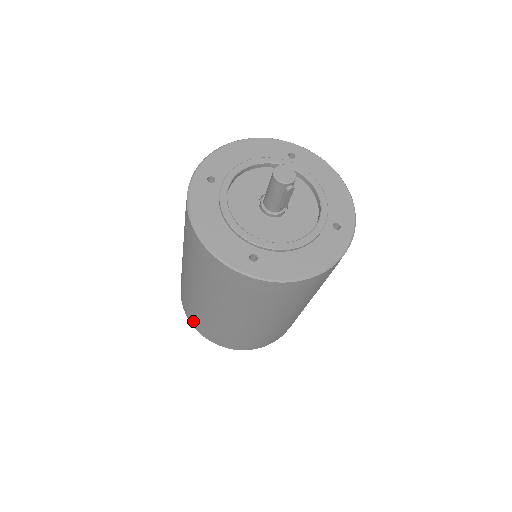
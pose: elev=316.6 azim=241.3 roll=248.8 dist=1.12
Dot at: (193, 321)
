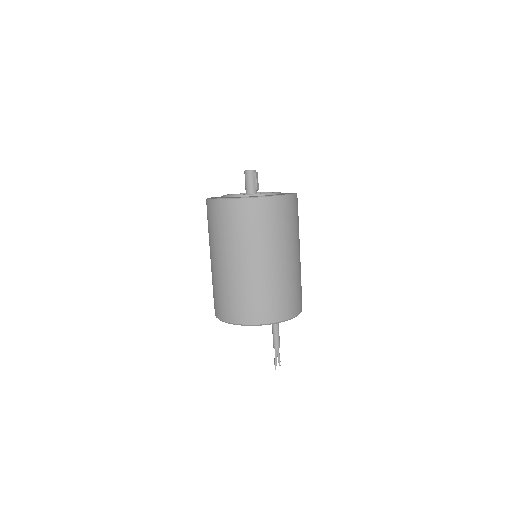
Dot at: (244, 314)
